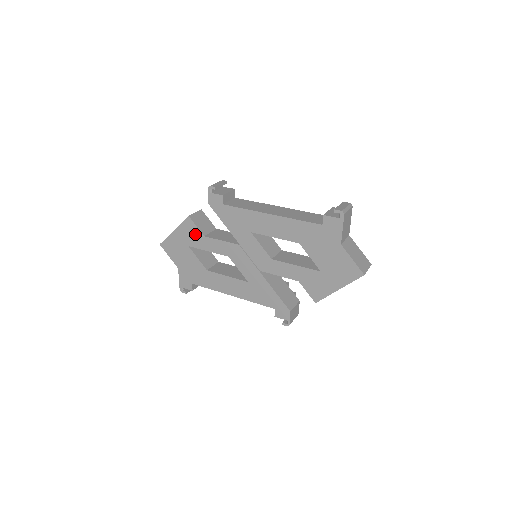
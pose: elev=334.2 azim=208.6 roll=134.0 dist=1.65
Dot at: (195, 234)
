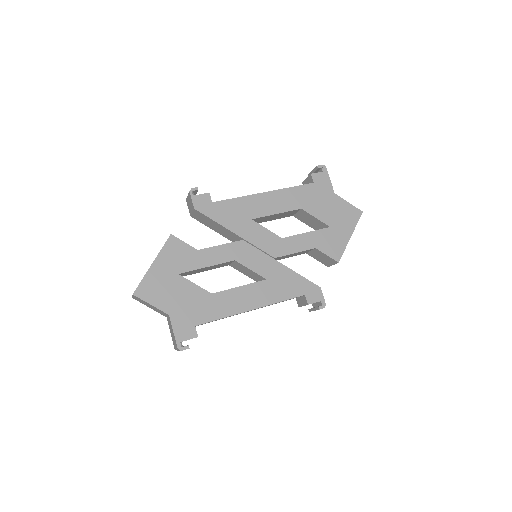
Dot at: (185, 253)
